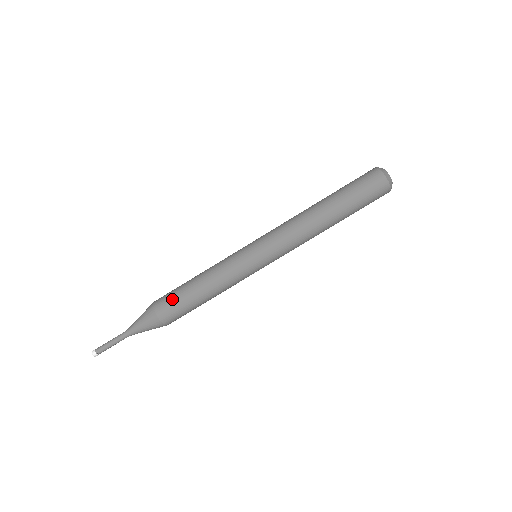
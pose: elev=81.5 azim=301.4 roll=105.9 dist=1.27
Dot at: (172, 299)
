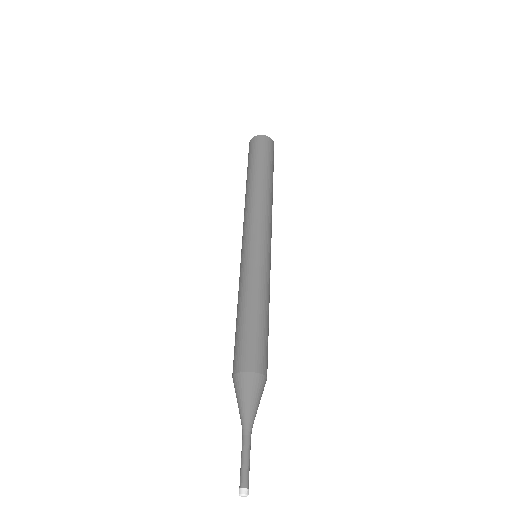
Dot at: (236, 348)
